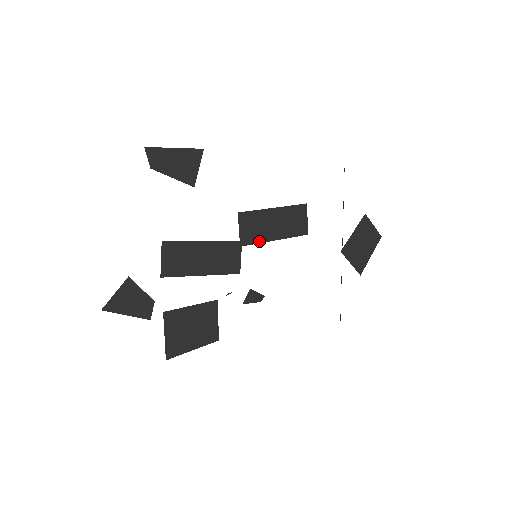
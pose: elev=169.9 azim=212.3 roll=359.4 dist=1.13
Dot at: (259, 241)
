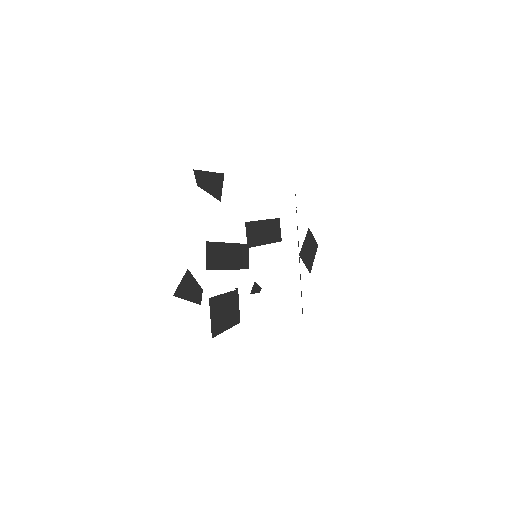
Dot at: (257, 244)
